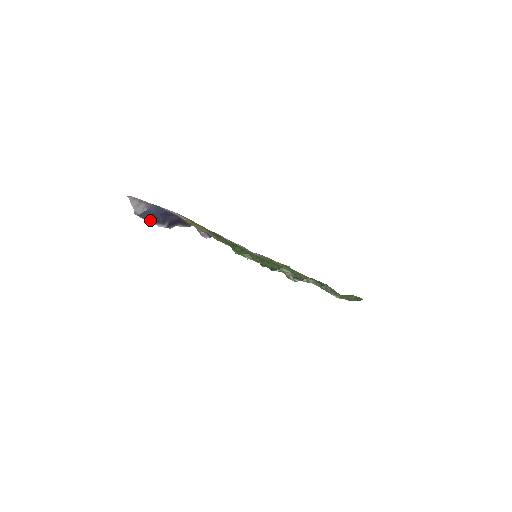
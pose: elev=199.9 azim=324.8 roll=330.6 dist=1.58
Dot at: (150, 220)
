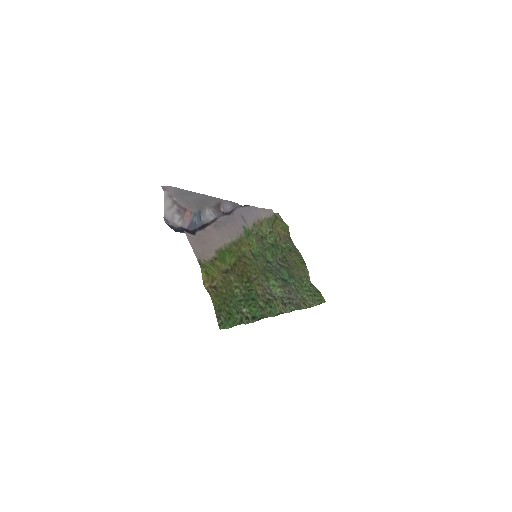
Dot at: (175, 230)
